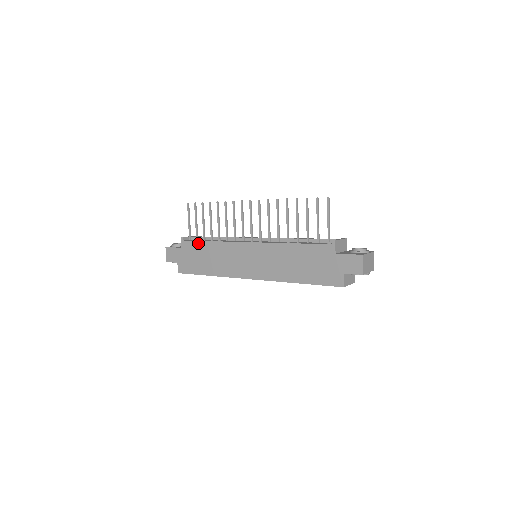
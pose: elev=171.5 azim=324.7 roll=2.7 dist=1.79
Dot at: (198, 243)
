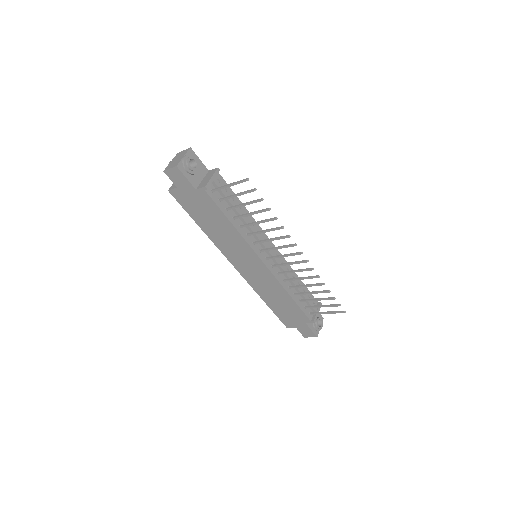
Dot at: (219, 211)
